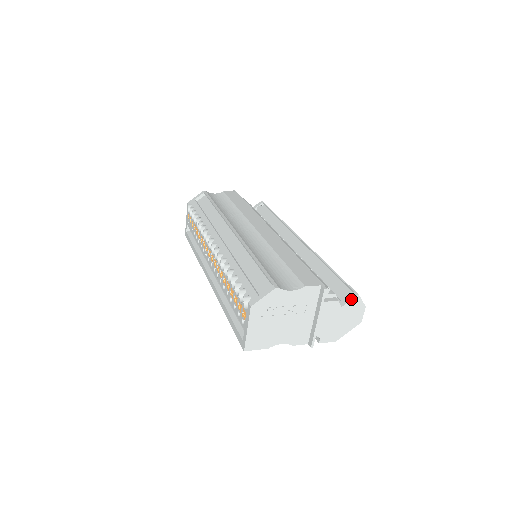
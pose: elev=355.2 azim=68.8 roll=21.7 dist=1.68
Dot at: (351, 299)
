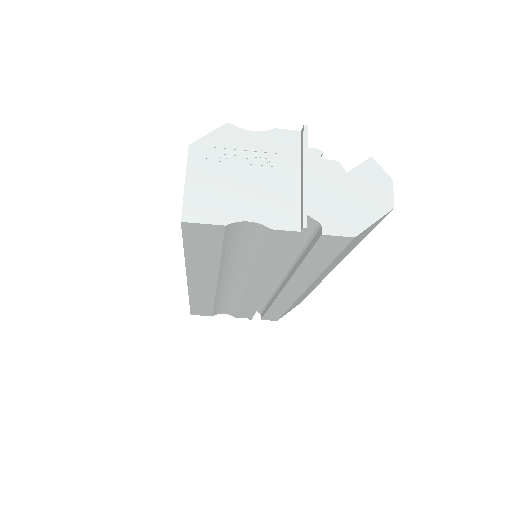
Dot at: occluded
